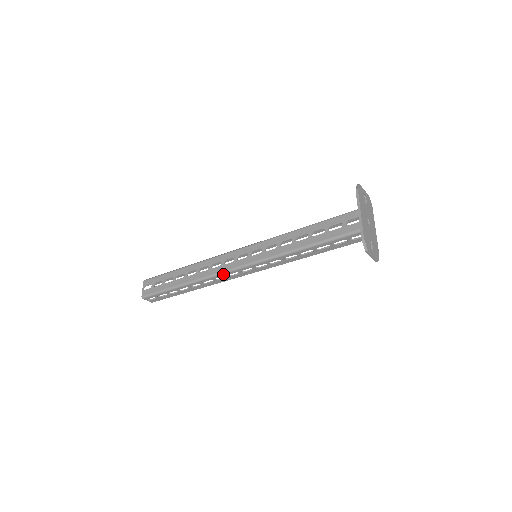
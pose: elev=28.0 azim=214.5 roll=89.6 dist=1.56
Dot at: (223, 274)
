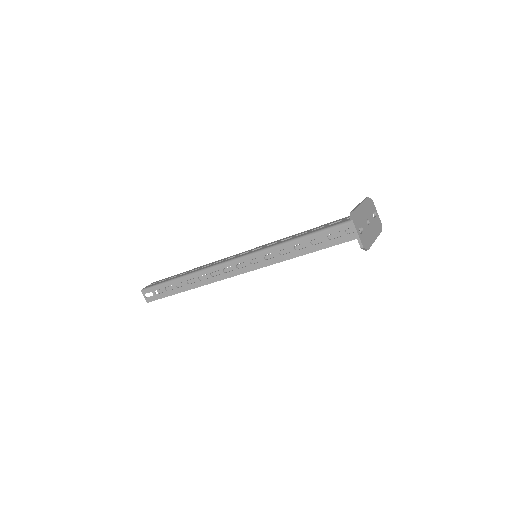
Dot at: (219, 266)
